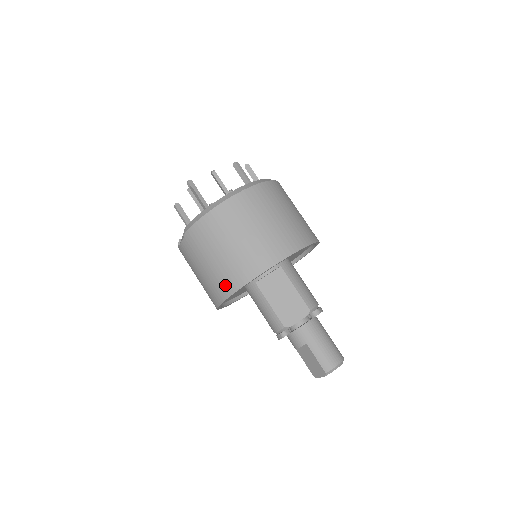
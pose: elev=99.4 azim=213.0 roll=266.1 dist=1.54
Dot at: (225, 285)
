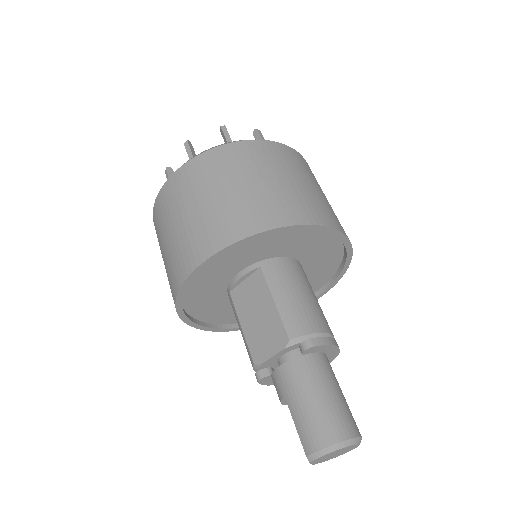
Dot at: (171, 291)
